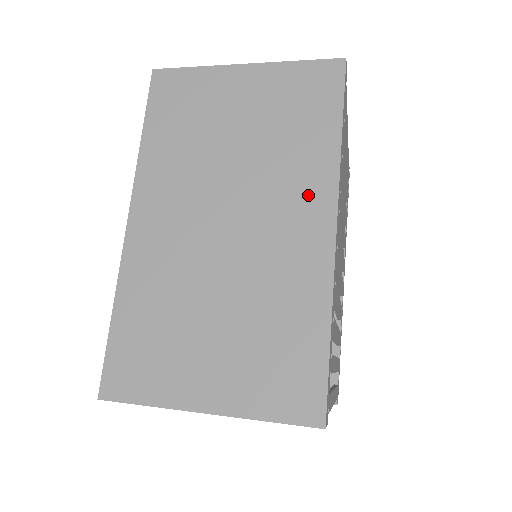
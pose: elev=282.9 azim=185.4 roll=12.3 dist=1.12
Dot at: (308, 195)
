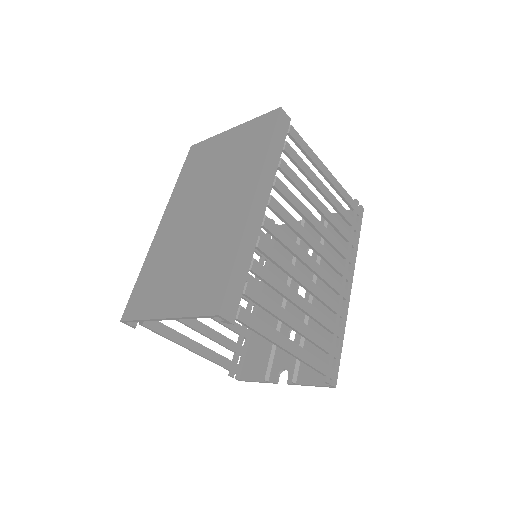
Dot at: (244, 185)
